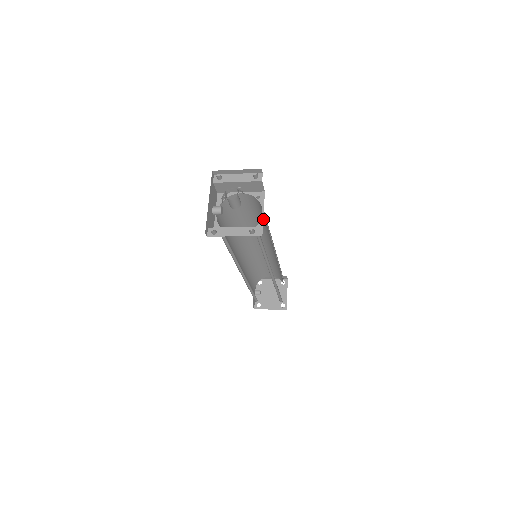
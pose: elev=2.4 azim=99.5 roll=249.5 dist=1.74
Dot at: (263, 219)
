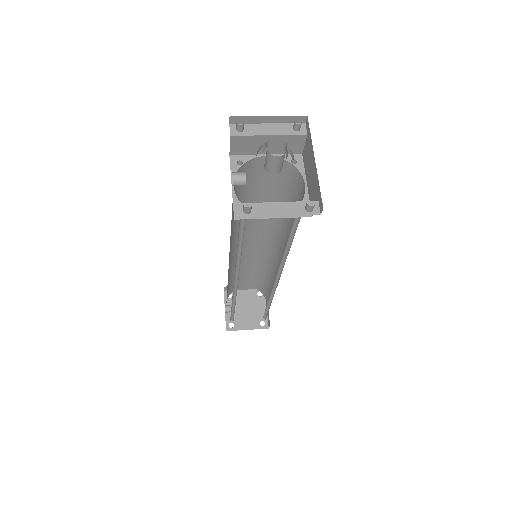
Dot at: (284, 199)
